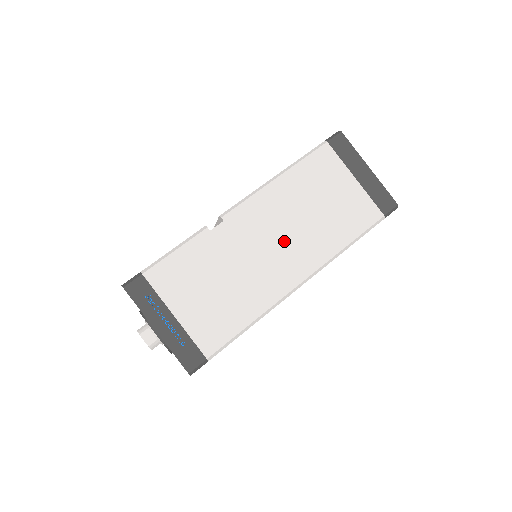
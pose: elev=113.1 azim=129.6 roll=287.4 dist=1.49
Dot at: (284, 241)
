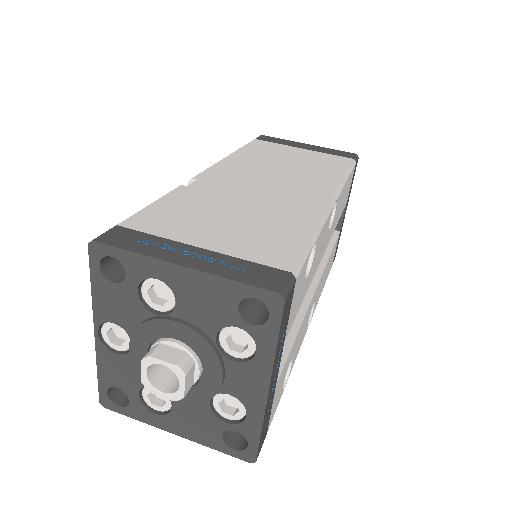
Dot at: (279, 180)
